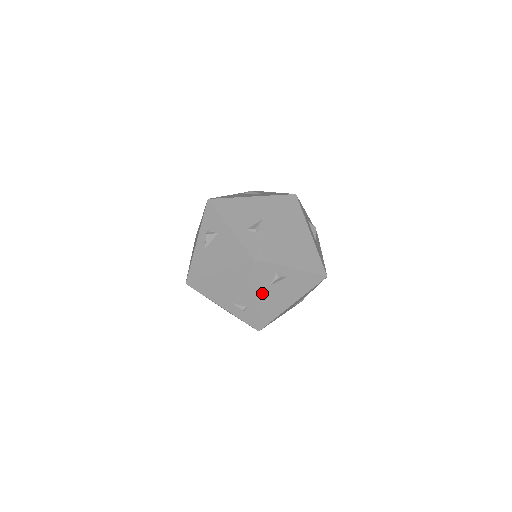
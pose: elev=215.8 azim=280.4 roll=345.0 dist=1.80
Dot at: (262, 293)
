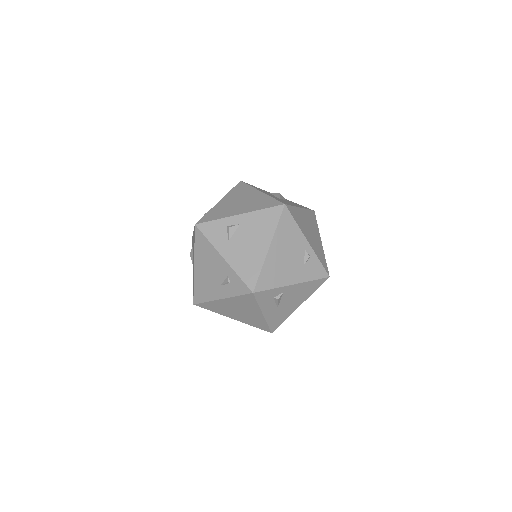
Dot at: (226, 251)
